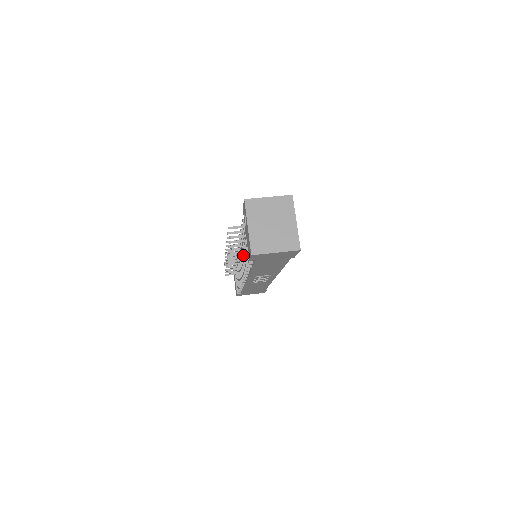
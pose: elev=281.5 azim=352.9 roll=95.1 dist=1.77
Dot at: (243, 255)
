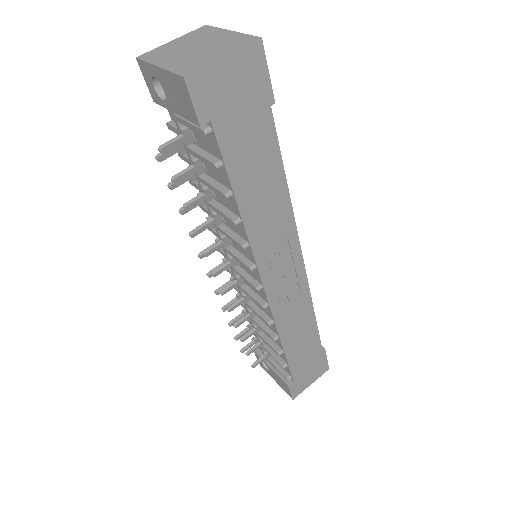
Dot at: (224, 231)
